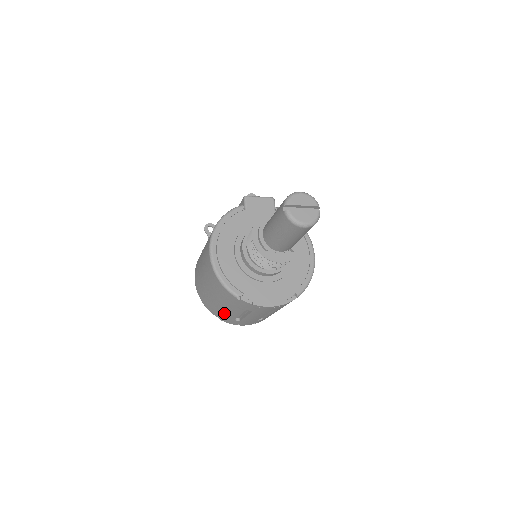
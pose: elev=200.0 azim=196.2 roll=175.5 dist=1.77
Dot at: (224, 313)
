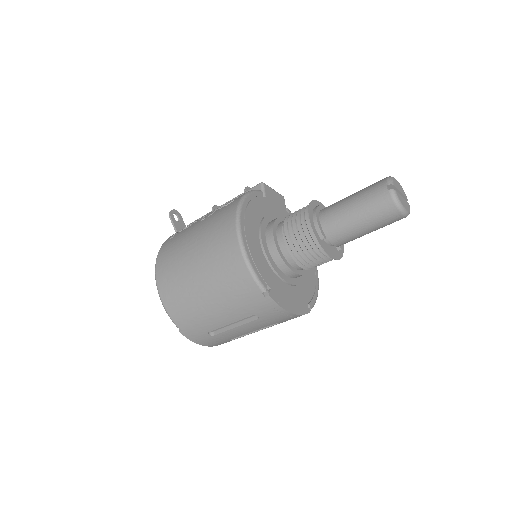
Dot at: (203, 319)
